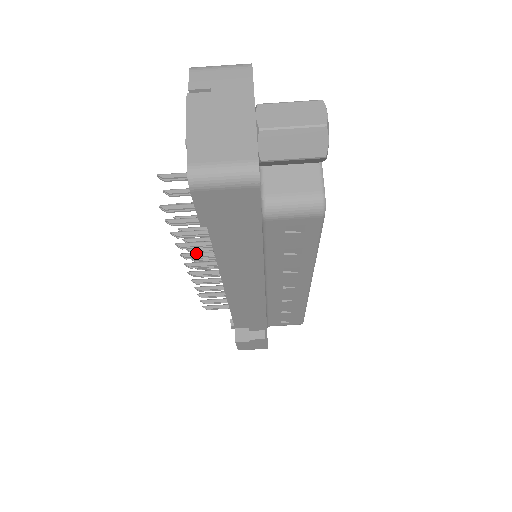
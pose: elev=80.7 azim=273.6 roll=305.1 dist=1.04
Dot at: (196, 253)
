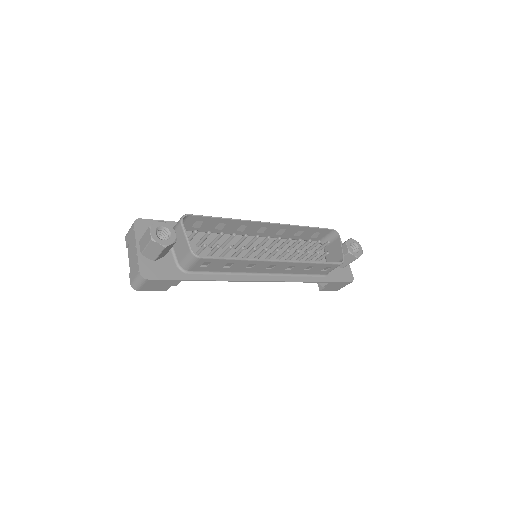
Dot at: occluded
